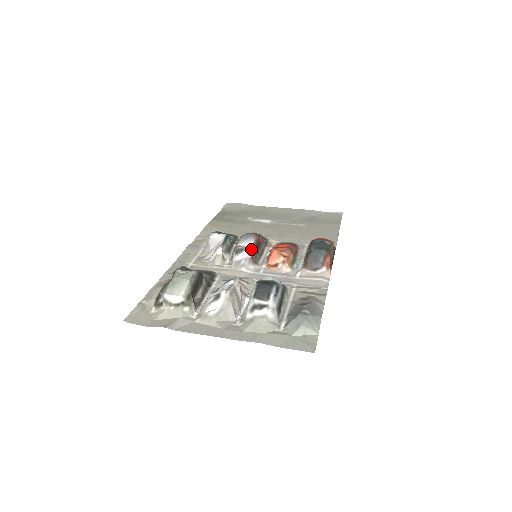
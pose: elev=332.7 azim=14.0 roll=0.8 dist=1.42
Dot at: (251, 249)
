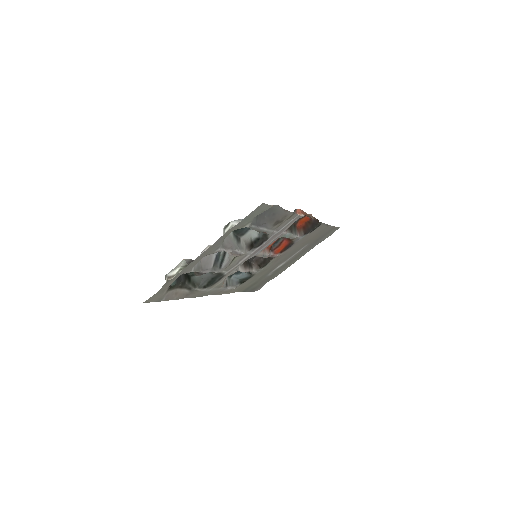
Dot at: occluded
